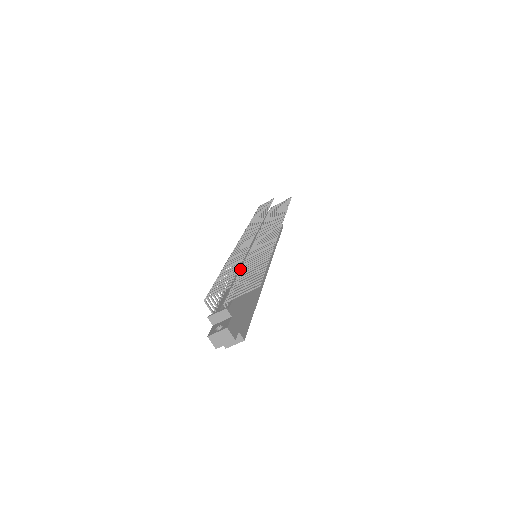
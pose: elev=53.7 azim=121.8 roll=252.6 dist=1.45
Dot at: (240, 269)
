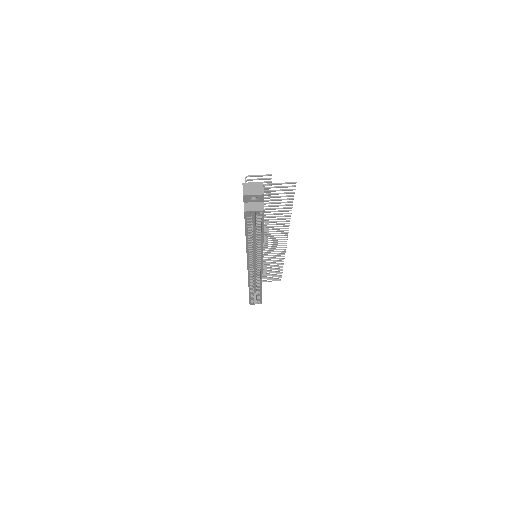
Dot at: occluded
